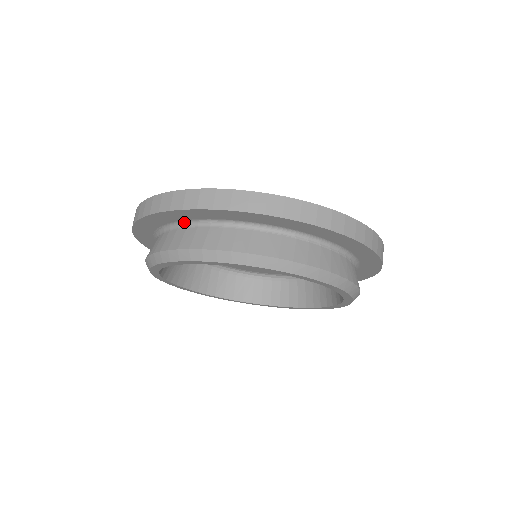
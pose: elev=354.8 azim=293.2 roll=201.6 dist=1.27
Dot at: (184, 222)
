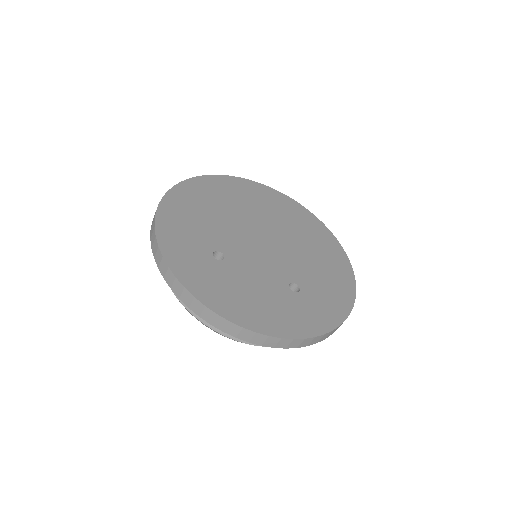
Dot at: occluded
